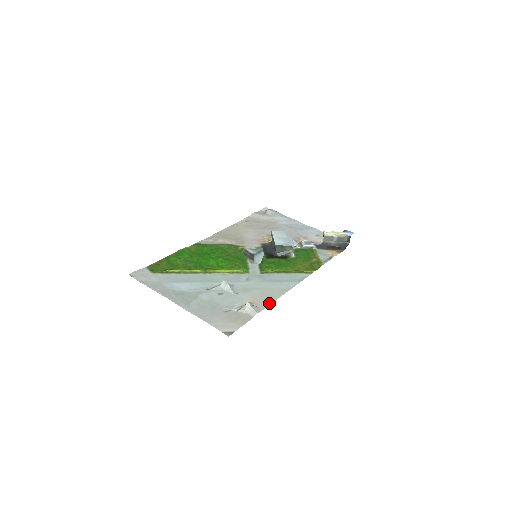
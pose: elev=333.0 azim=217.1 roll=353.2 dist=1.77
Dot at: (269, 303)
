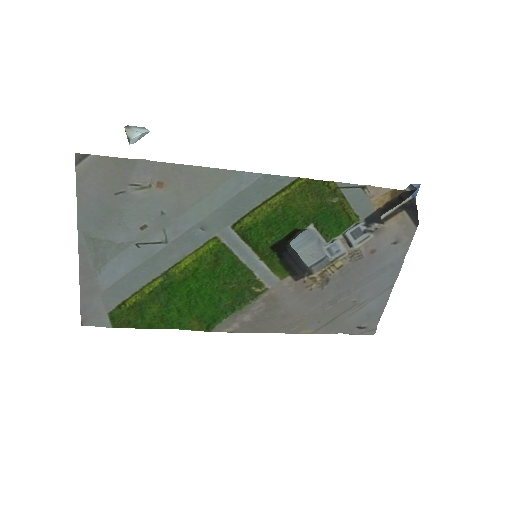
Dot at: (180, 167)
